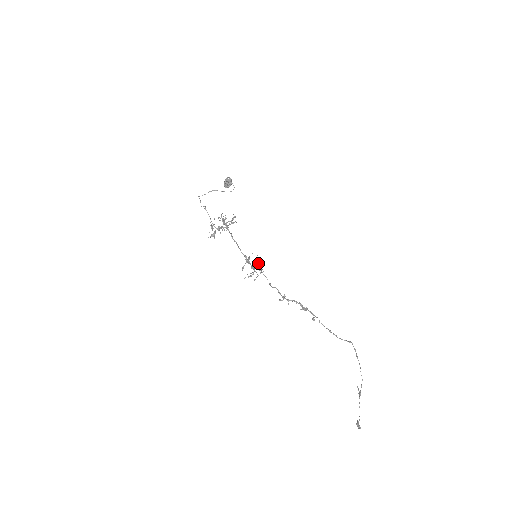
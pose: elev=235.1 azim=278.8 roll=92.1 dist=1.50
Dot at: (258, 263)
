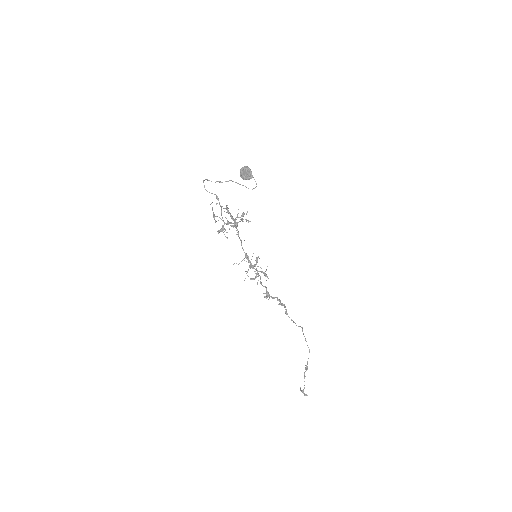
Dot at: occluded
